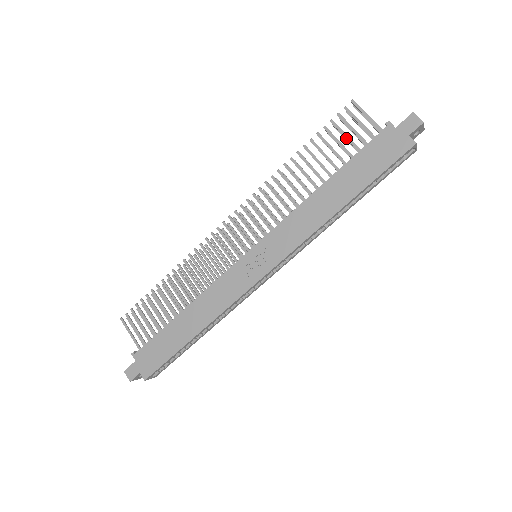
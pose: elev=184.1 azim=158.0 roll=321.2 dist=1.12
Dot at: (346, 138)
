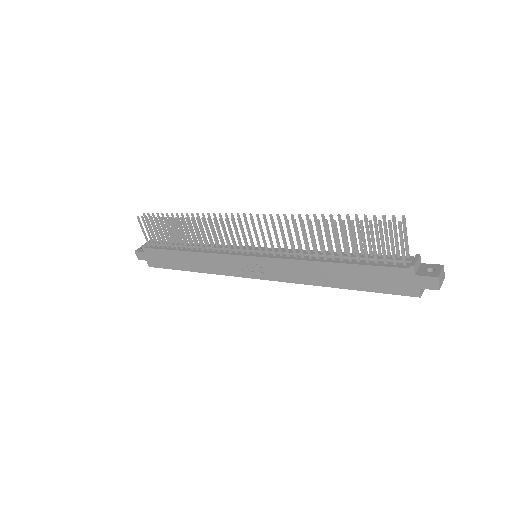
Dot at: (372, 245)
